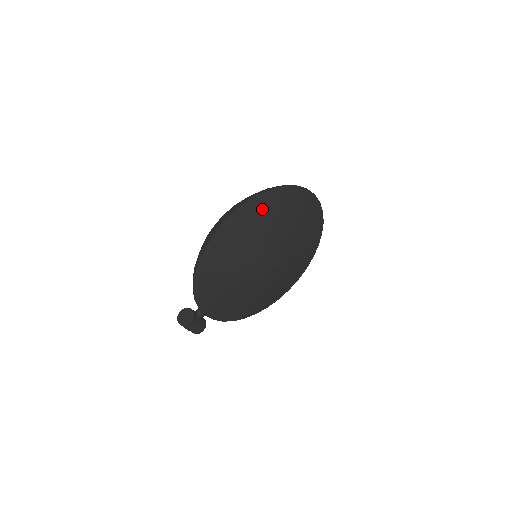
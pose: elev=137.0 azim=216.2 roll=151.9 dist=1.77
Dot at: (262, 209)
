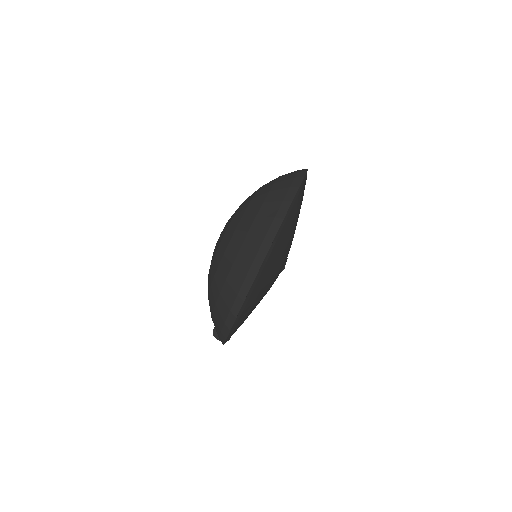
Dot at: (262, 277)
